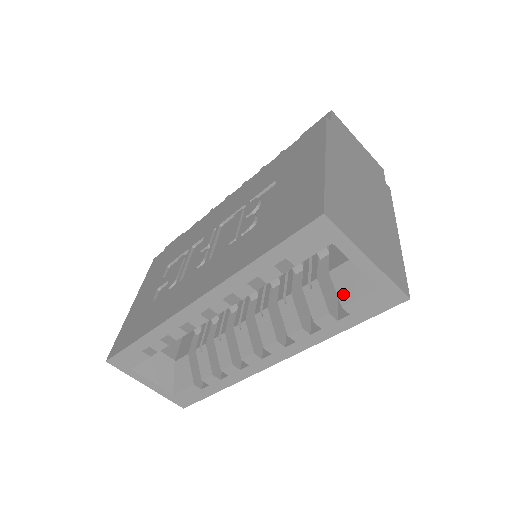
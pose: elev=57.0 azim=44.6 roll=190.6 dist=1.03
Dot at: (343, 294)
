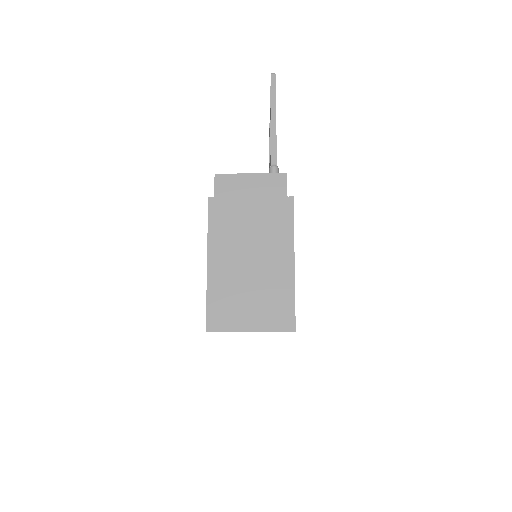
Dot at: occluded
